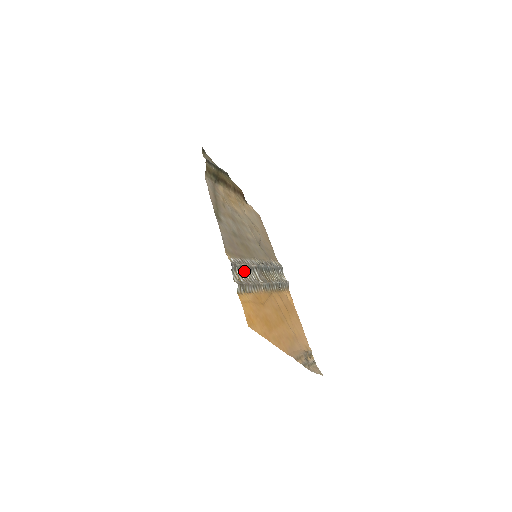
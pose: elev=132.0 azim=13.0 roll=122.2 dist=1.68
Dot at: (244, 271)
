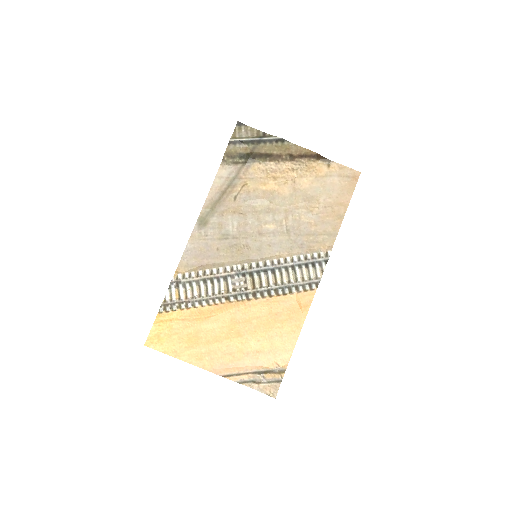
Dot at: (198, 284)
